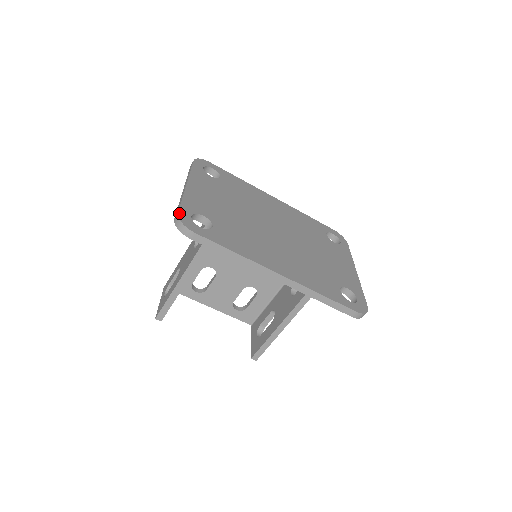
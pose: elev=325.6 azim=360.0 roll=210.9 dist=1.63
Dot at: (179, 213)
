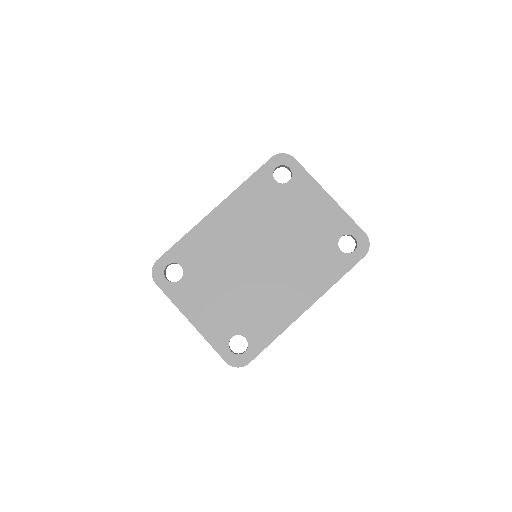
Dot at: (227, 362)
